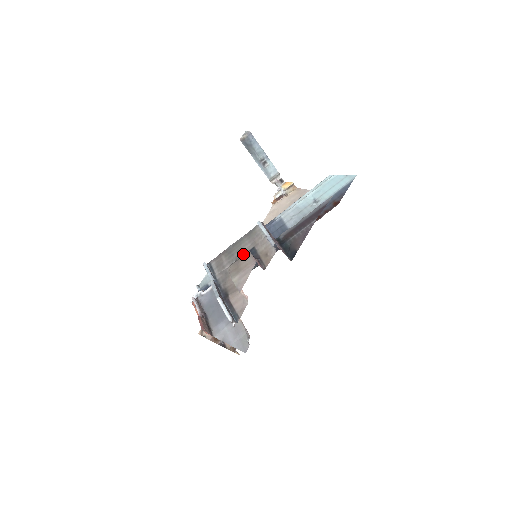
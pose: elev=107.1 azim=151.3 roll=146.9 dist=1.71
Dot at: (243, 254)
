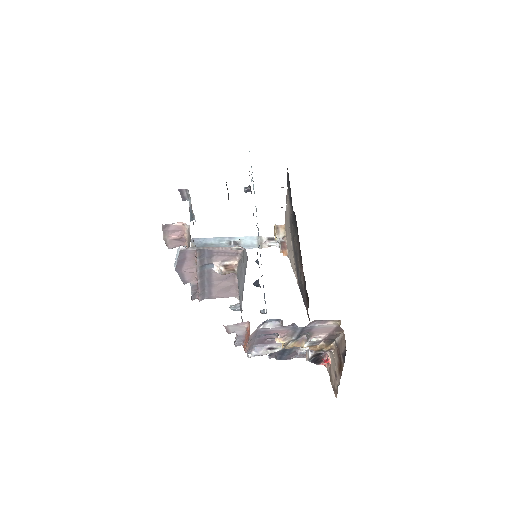
Dot at: occluded
